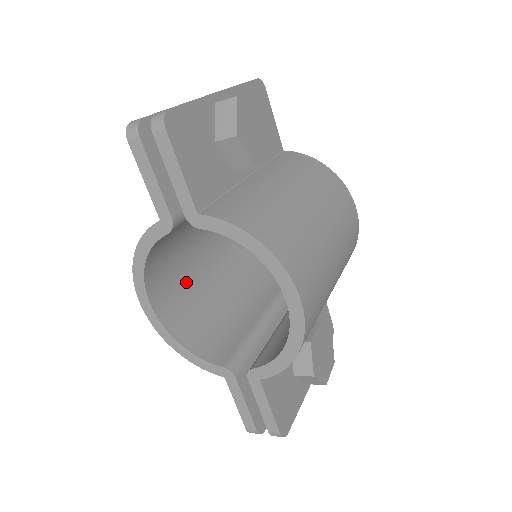
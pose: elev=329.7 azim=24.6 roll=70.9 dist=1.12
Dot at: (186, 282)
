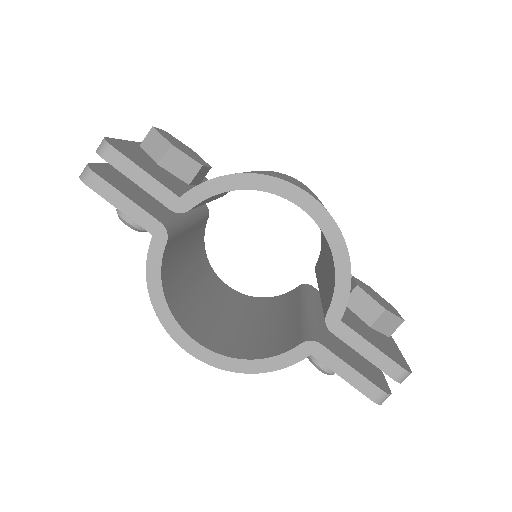
Dot at: (214, 323)
